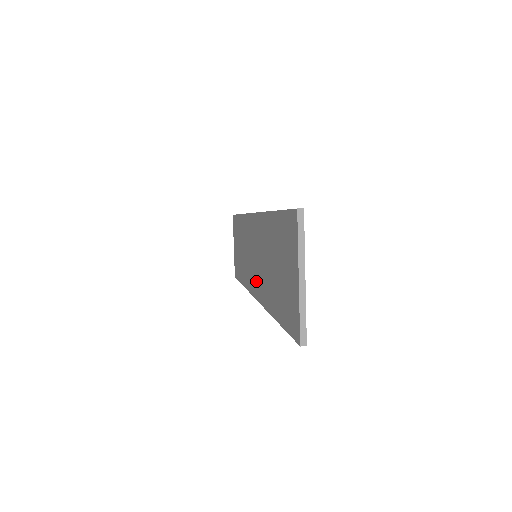
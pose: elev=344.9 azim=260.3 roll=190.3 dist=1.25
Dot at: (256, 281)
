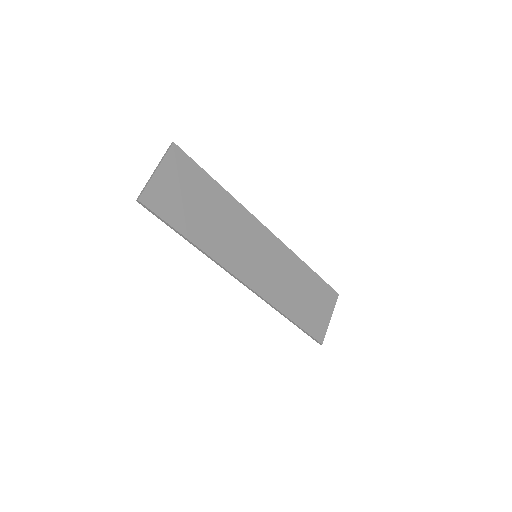
Dot at: (242, 267)
